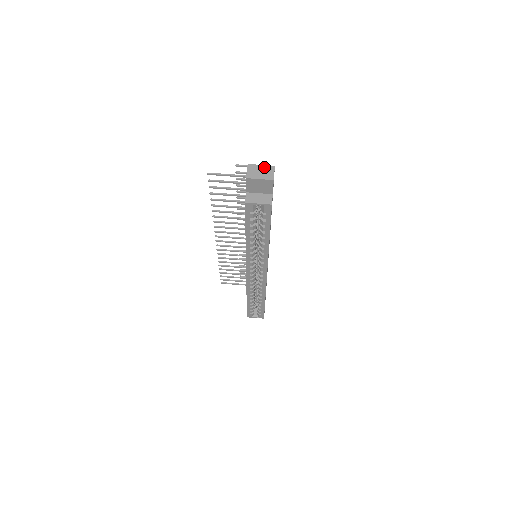
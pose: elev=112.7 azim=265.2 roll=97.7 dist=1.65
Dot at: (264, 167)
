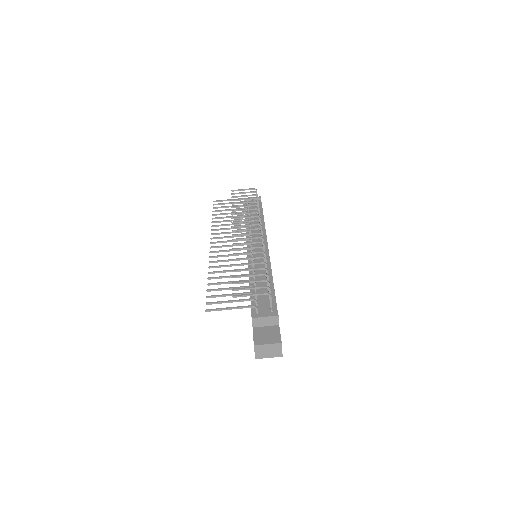
Dot at: (271, 346)
